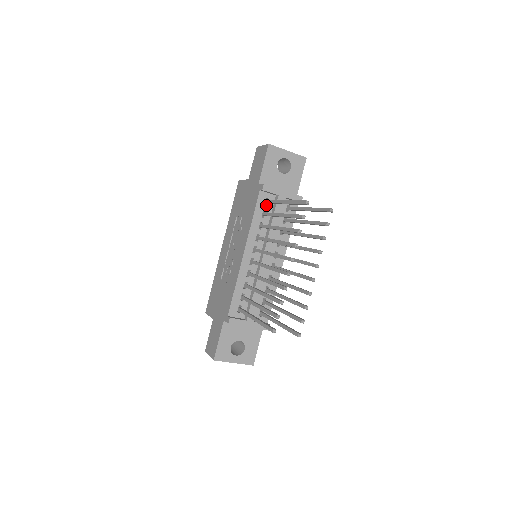
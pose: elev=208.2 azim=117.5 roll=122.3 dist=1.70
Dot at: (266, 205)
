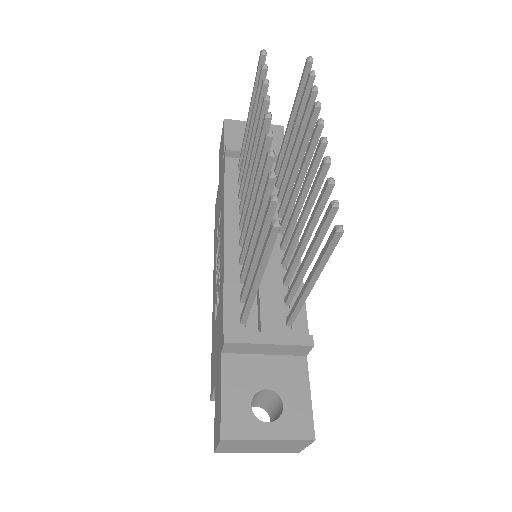
Dot at: occluded
